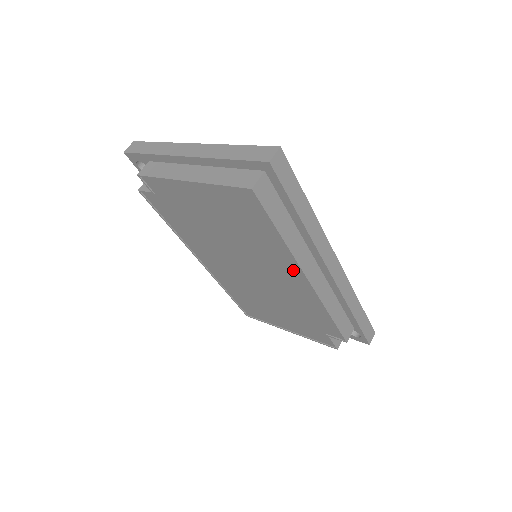
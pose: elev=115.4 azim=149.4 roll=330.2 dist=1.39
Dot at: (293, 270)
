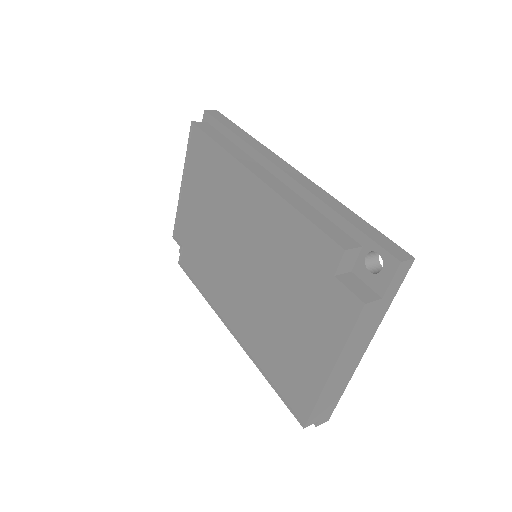
Dot at: (245, 181)
